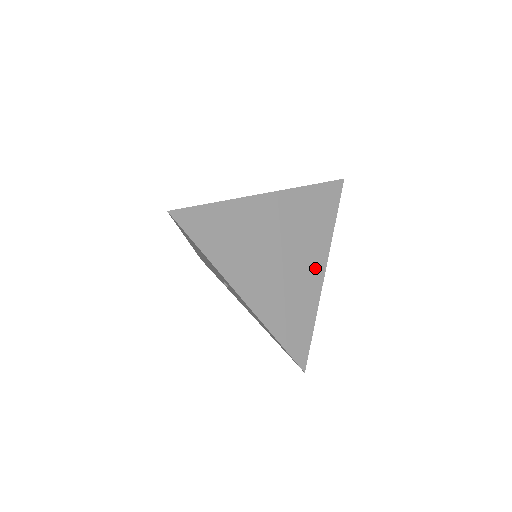
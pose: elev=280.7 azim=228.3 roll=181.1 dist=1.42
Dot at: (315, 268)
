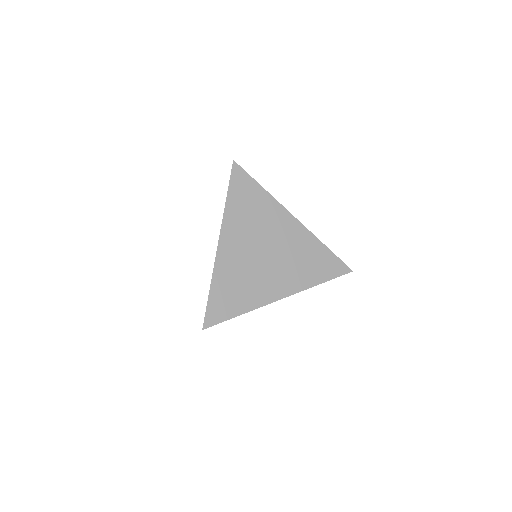
Dot at: (278, 288)
